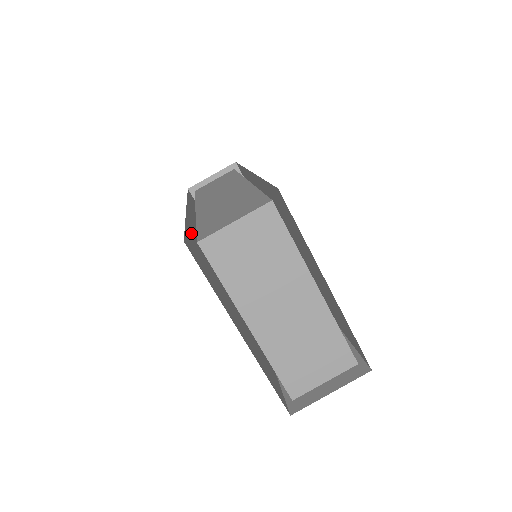
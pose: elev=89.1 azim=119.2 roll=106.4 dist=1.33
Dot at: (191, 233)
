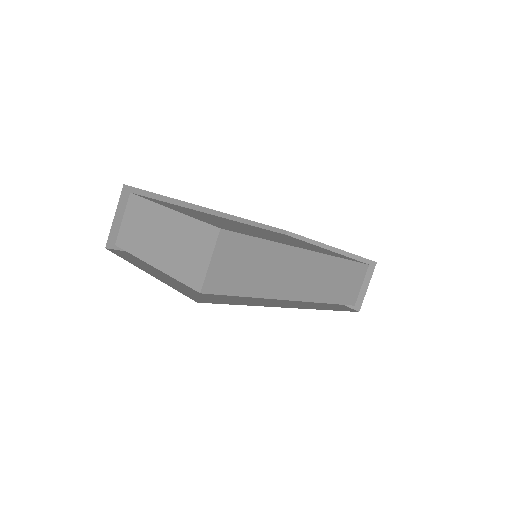
Dot at: occluded
